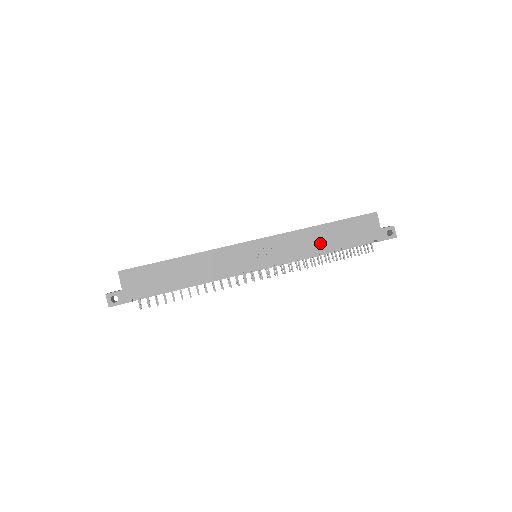
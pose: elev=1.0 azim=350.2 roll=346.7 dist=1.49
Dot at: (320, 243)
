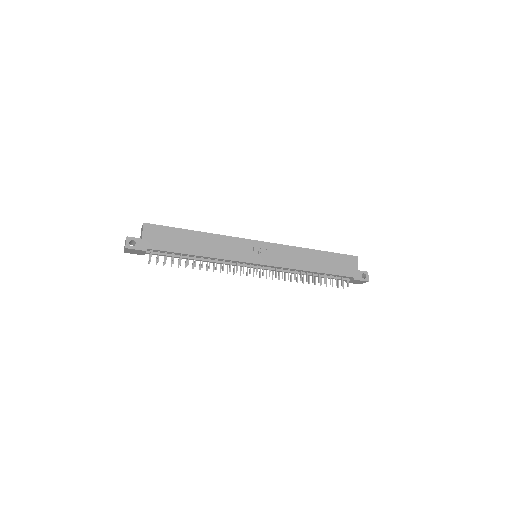
Dot at: (310, 263)
